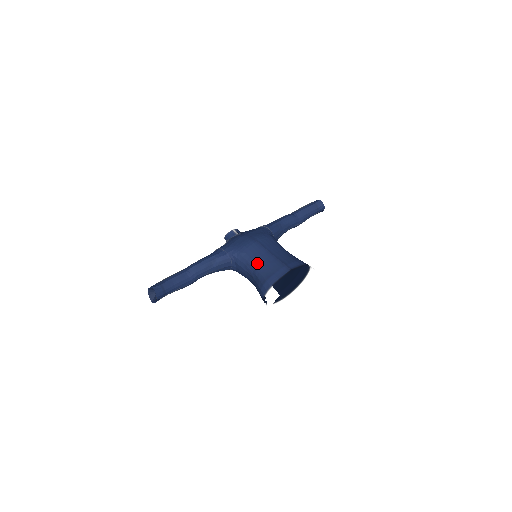
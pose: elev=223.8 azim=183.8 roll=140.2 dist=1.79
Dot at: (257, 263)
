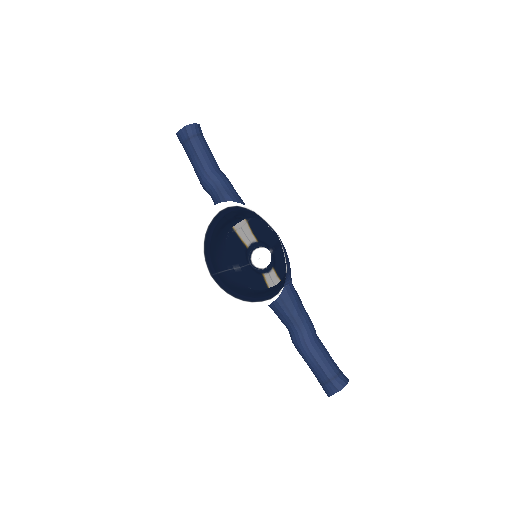
Dot at: occluded
